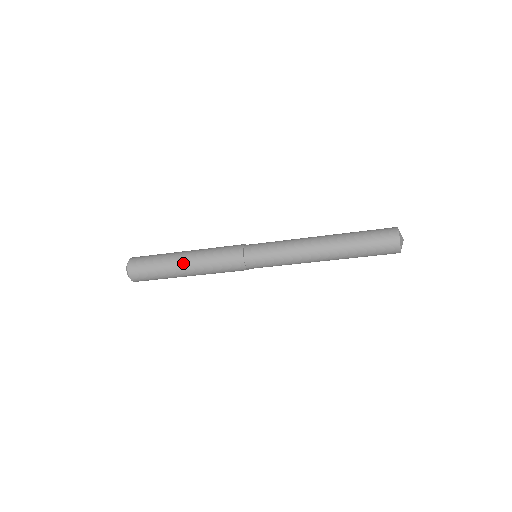
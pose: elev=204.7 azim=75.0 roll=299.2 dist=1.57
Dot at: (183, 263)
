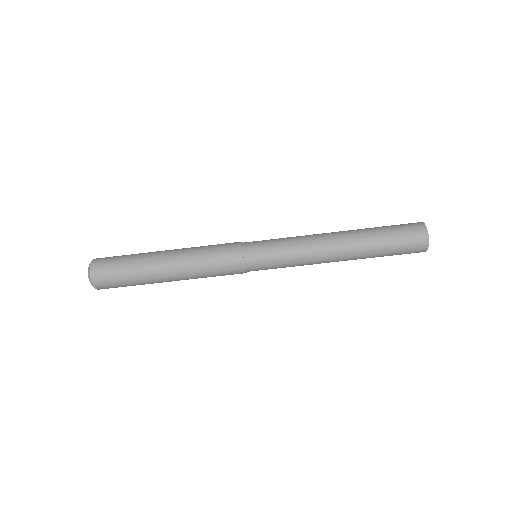
Dot at: (167, 250)
